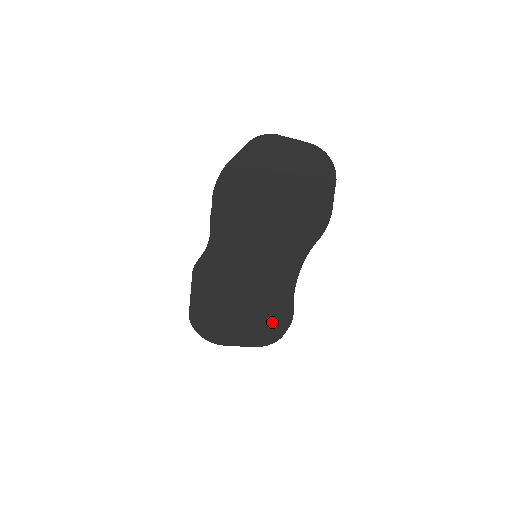
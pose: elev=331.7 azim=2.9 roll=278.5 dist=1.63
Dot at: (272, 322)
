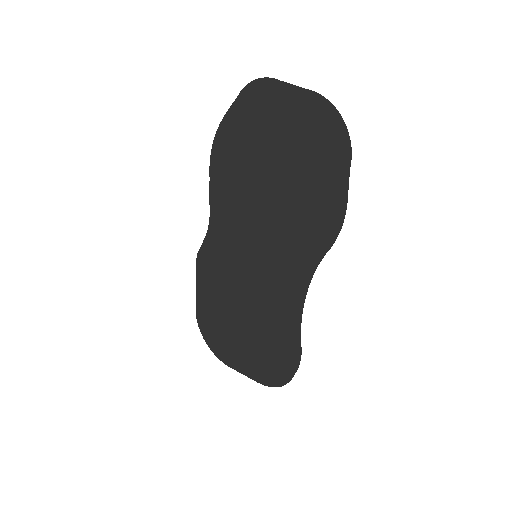
Dot at: (276, 356)
